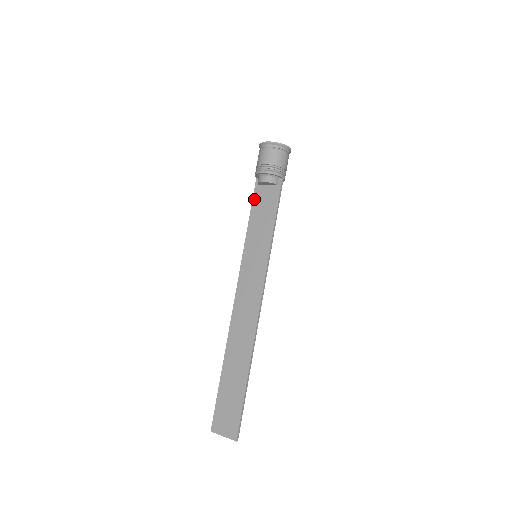
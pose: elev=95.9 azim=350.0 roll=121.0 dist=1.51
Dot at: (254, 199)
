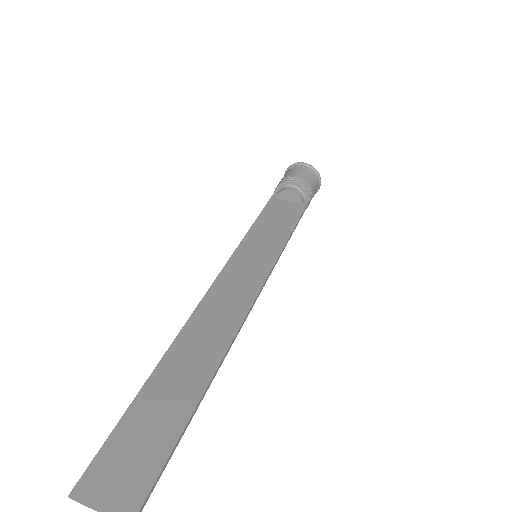
Dot at: (267, 207)
